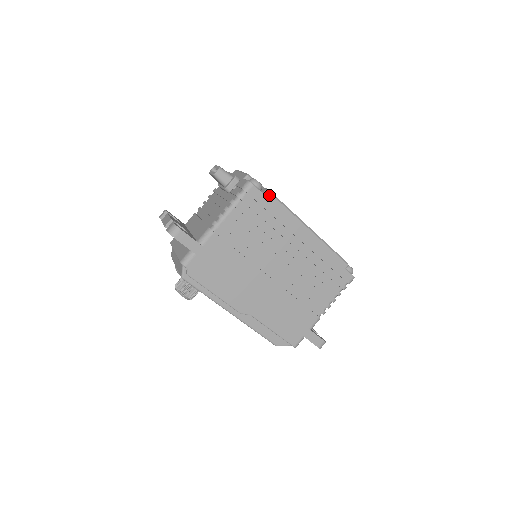
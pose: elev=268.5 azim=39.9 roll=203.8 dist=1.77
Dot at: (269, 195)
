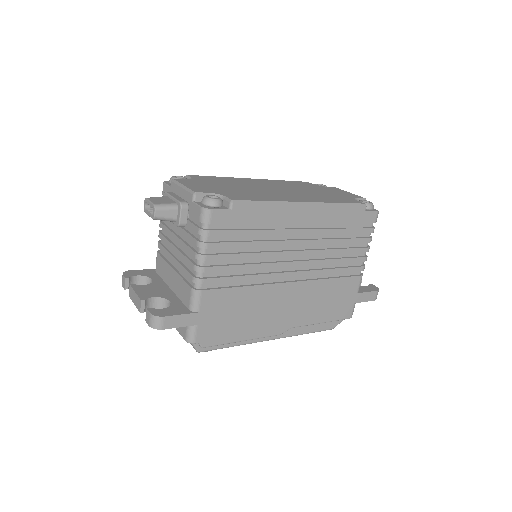
Dot at: (237, 206)
